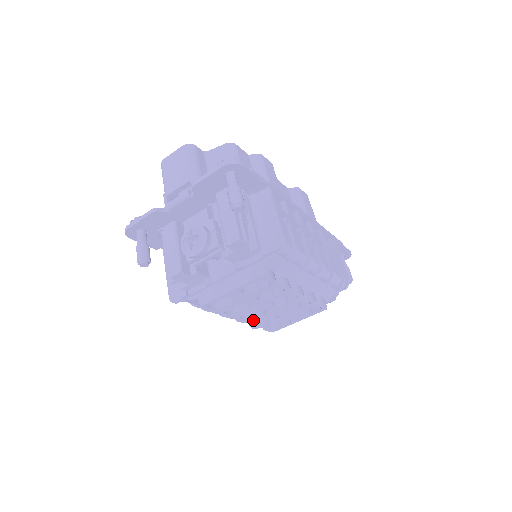
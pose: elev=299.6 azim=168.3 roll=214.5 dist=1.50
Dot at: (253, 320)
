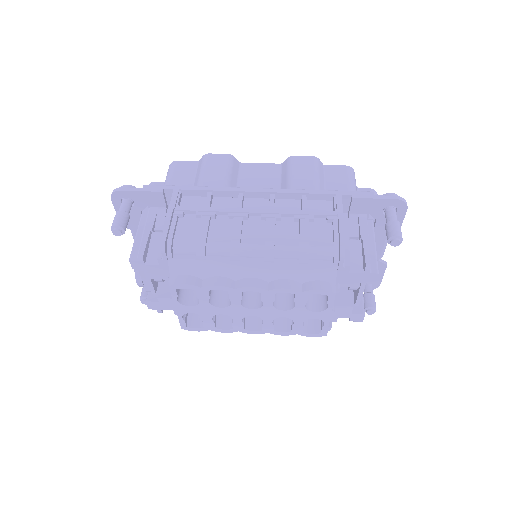
Dot at: (266, 329)
